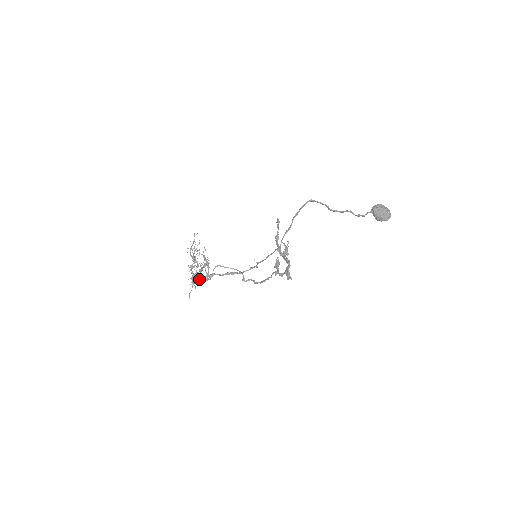
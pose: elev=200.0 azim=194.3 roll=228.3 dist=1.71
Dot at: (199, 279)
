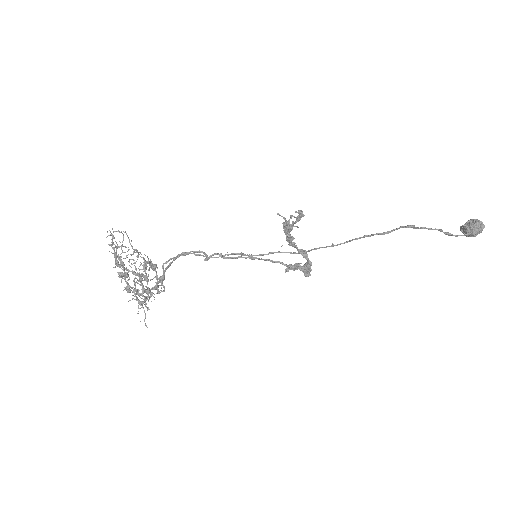
Dot at: occluded
